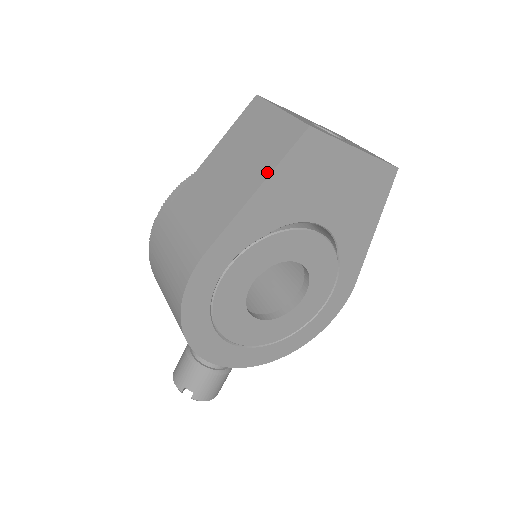
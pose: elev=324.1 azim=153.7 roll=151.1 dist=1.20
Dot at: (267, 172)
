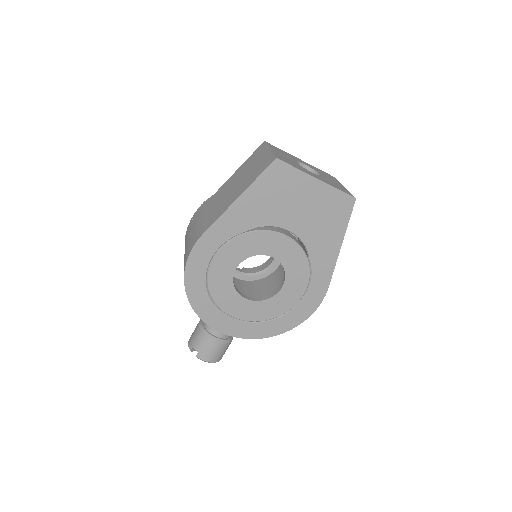
Dot at: (247, 186)
